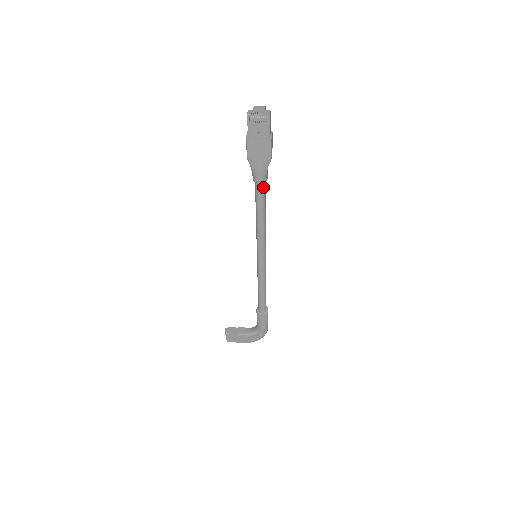
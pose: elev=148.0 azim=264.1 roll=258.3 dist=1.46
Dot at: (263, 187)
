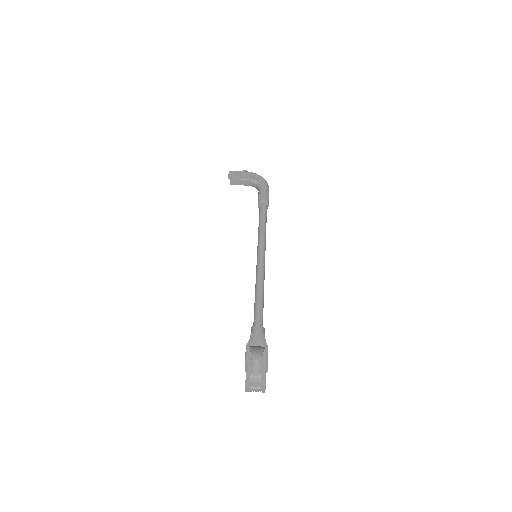
Dot at: occluded
